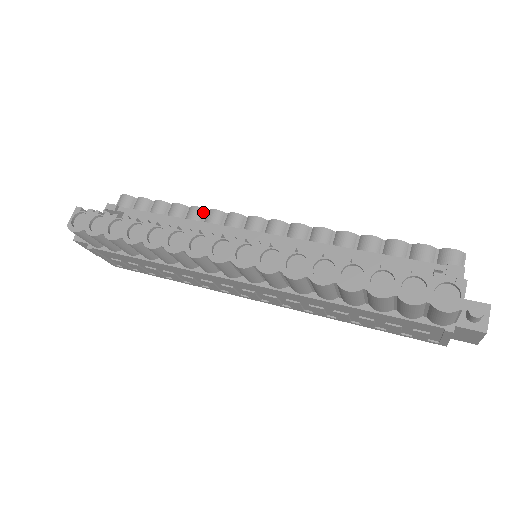
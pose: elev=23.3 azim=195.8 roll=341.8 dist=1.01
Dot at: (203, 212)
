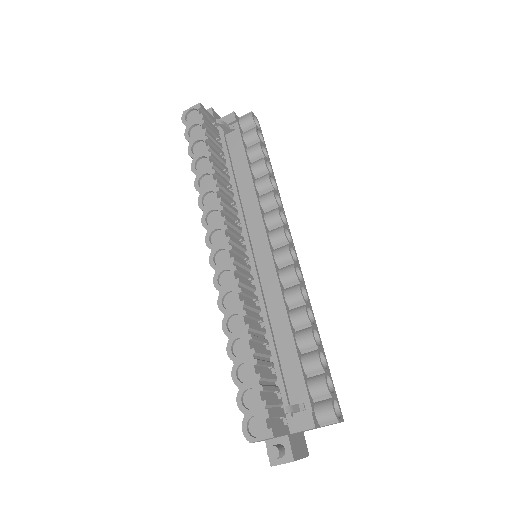
Dot at: (269, 187)
